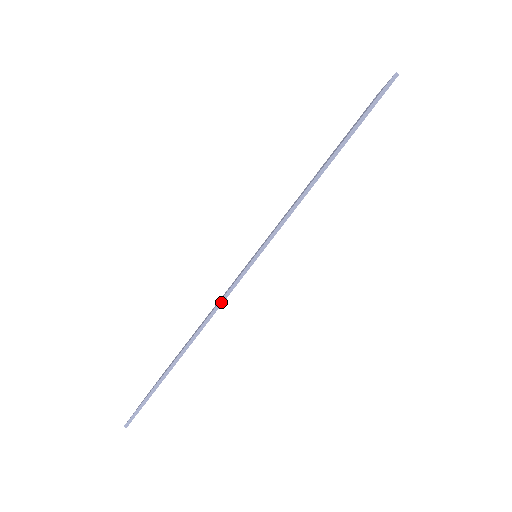
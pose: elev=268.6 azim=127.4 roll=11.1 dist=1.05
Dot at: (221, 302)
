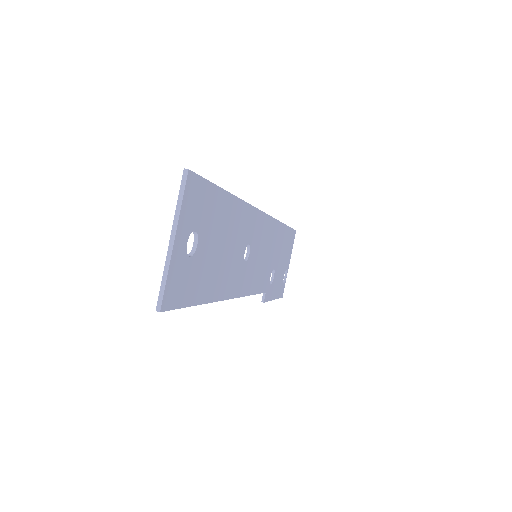
Dot at: (254, 207)
